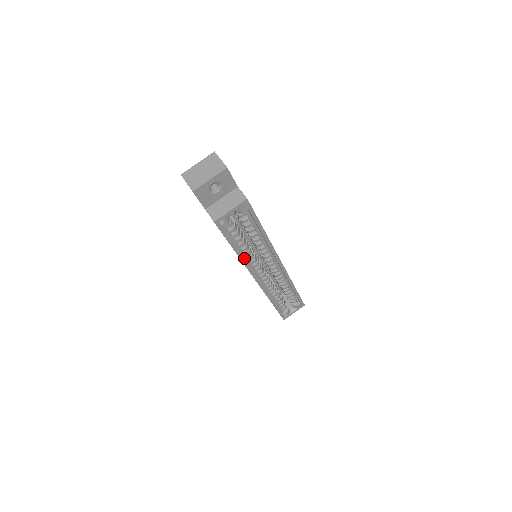
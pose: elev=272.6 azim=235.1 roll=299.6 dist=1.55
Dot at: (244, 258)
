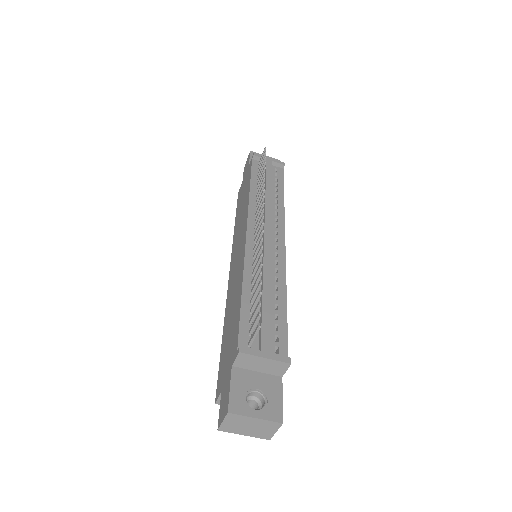
Dot at: occluded
